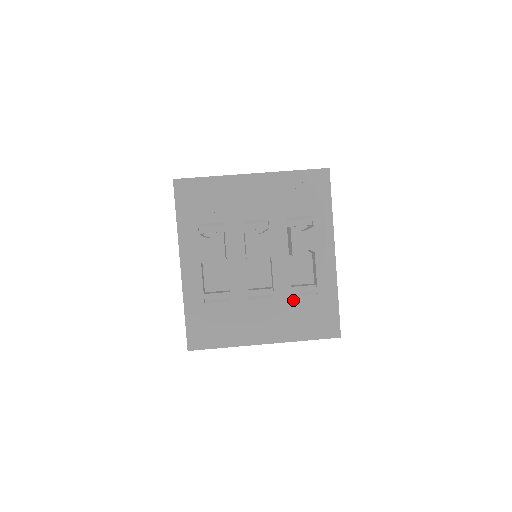
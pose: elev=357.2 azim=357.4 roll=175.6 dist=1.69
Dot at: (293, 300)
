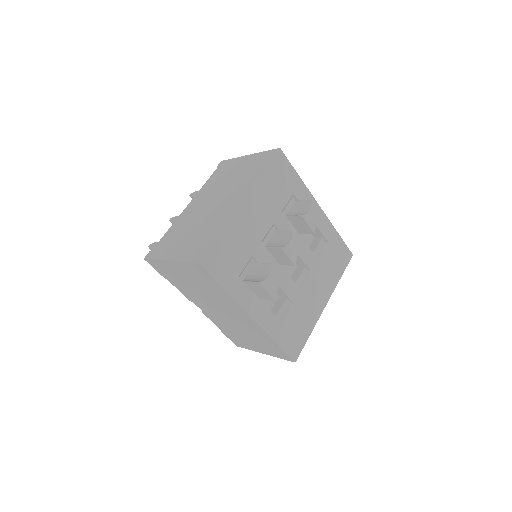
Dot at: (320, 261)
